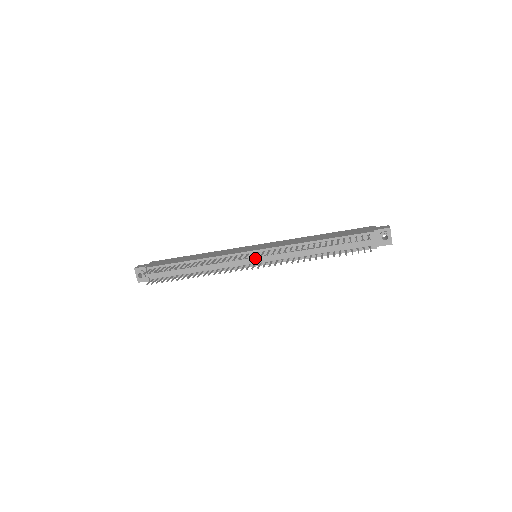
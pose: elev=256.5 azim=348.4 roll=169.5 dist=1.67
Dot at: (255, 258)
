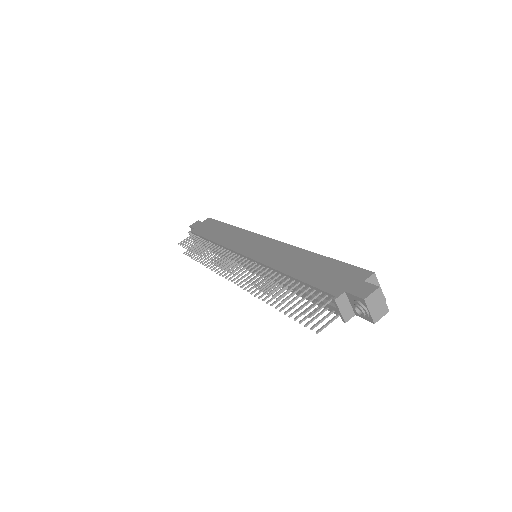
Dot at: occluded
